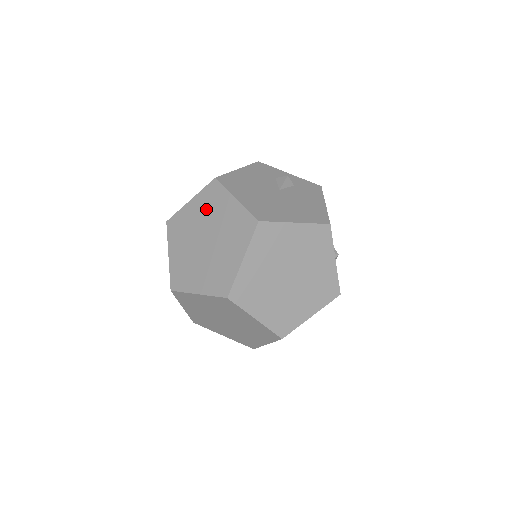
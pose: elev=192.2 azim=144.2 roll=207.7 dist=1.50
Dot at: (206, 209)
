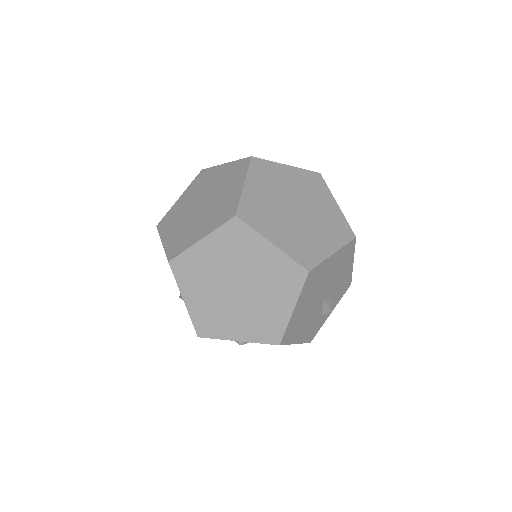
Dot at: (197, 189)
